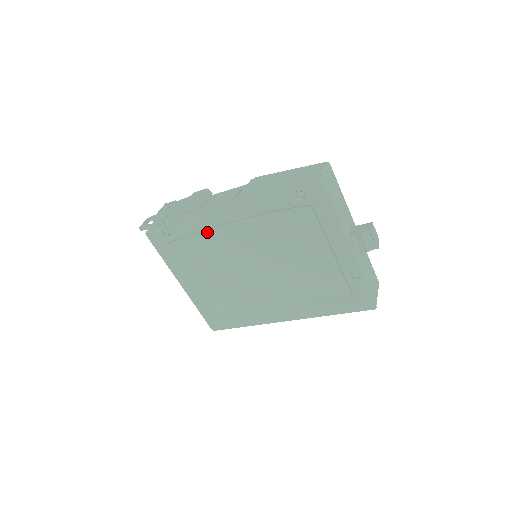
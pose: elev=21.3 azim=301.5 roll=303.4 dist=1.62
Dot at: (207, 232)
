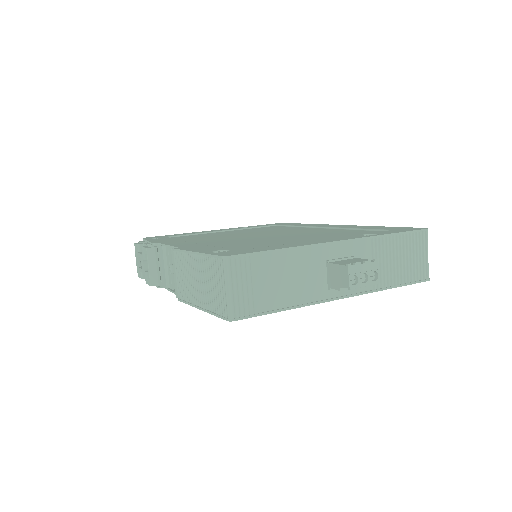
Dot at: occluded
